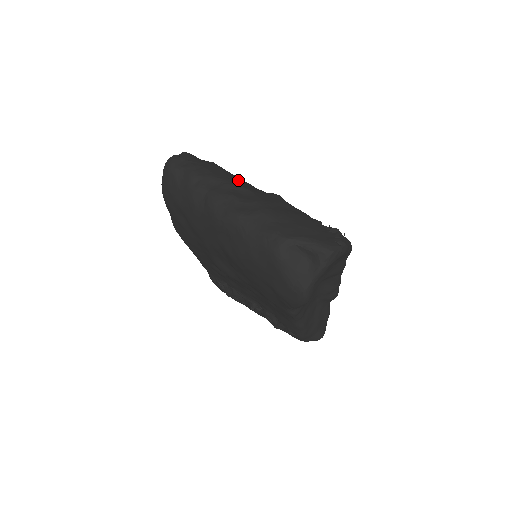
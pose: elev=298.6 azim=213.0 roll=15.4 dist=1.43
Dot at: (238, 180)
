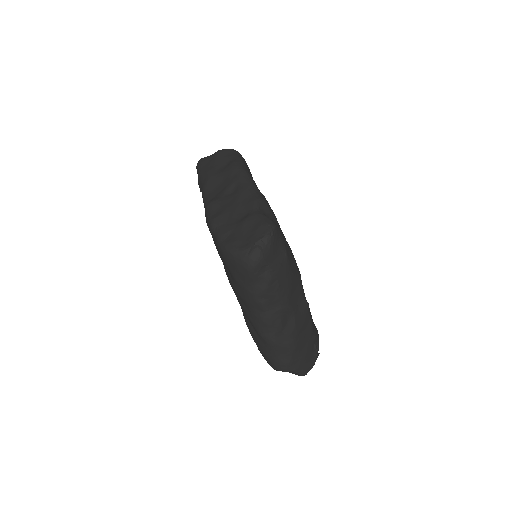
Dot at: (293, 289)
